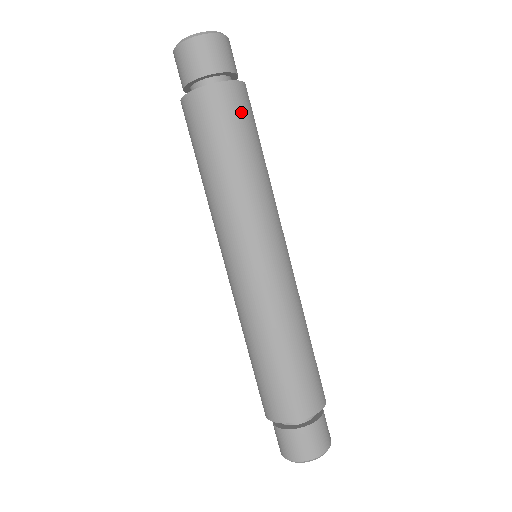
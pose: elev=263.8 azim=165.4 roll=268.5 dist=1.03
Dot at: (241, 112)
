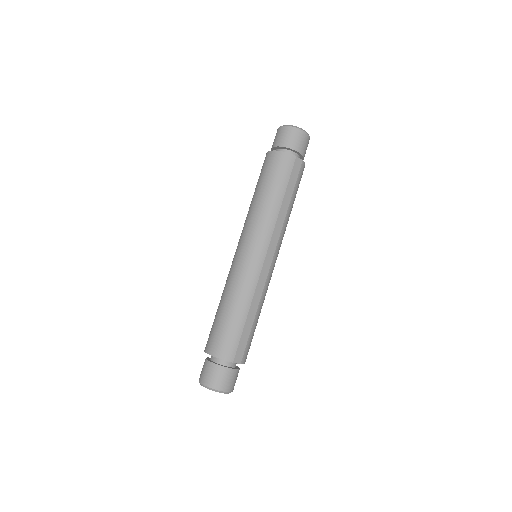
Dot at: (278, 169)
